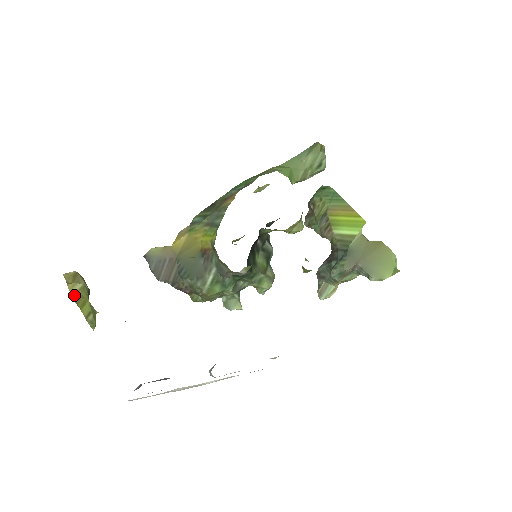
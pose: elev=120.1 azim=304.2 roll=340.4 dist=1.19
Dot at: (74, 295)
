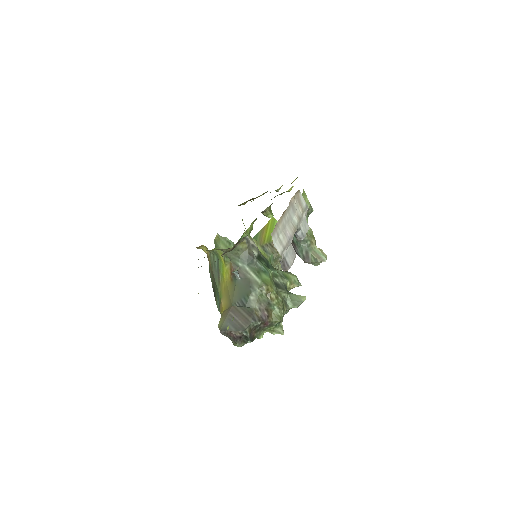
Dot at: occluded
